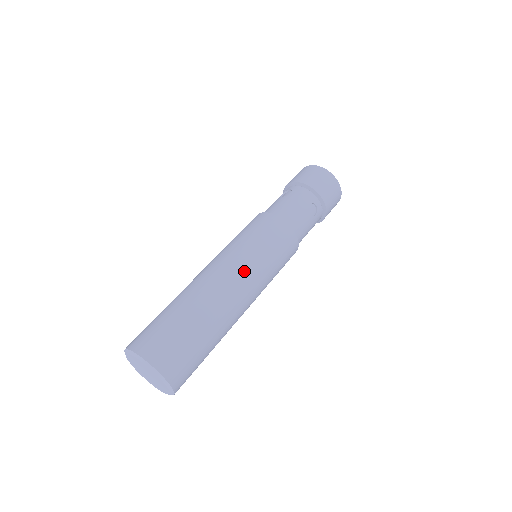
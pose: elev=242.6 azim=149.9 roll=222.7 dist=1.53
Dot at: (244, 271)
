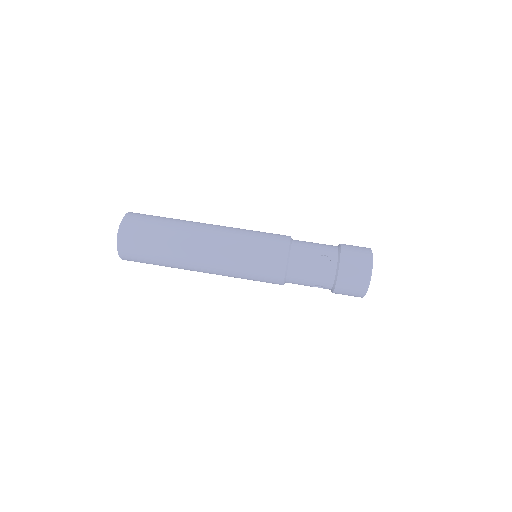
Dot at: (224, 235)
